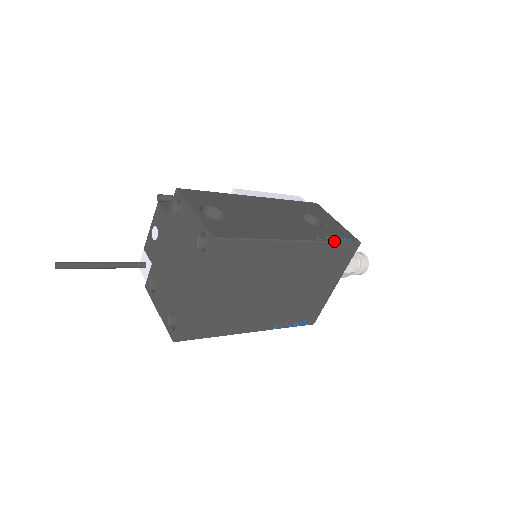
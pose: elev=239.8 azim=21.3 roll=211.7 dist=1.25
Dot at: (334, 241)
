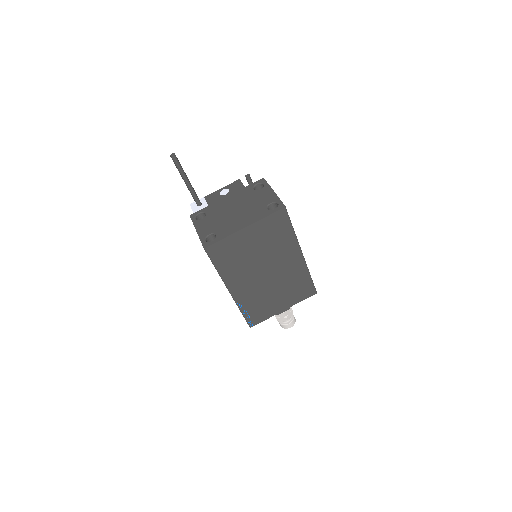
Dot at: occluded
